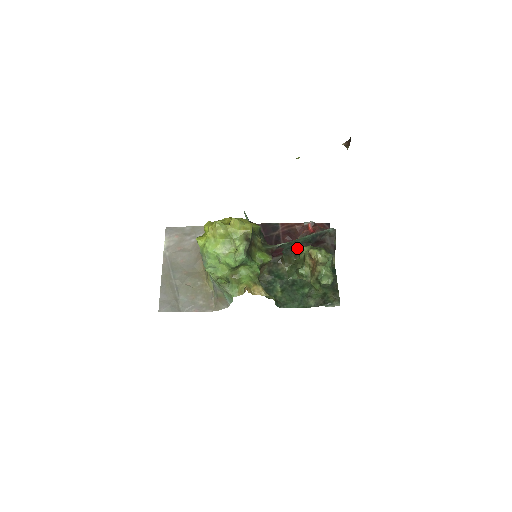
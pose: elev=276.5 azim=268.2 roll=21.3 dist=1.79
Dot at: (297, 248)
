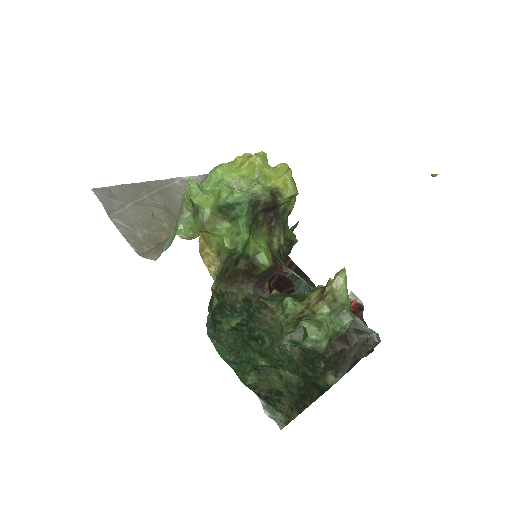
Dot at: occluded
